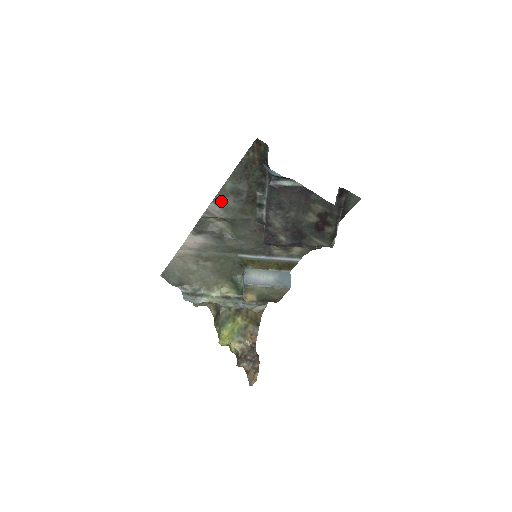
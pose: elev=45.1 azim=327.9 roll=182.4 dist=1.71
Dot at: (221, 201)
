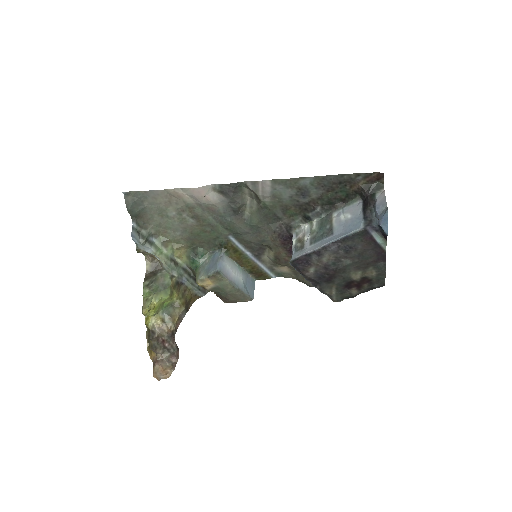
Dot at: (281, 186)
